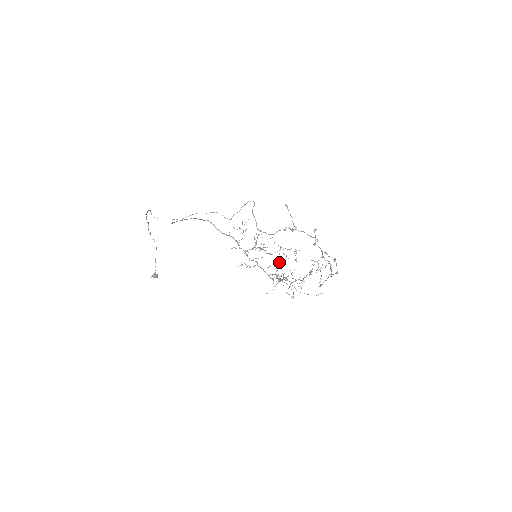
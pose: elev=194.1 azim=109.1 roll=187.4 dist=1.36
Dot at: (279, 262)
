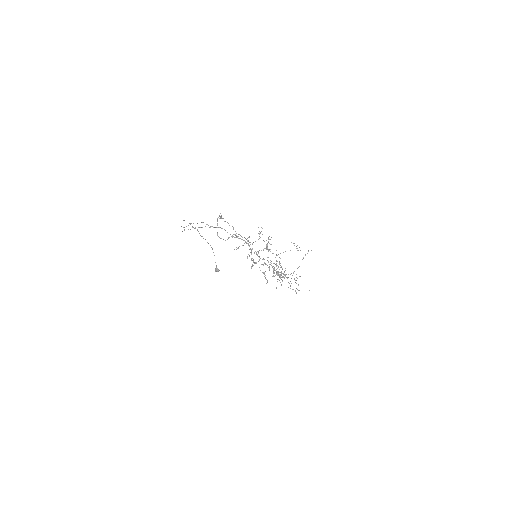
Dot at: (276, 261)
